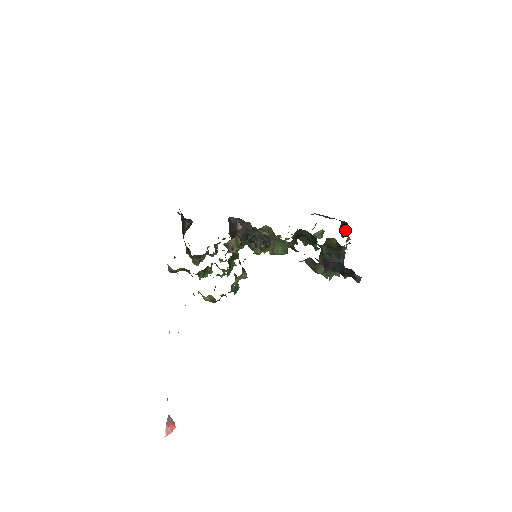
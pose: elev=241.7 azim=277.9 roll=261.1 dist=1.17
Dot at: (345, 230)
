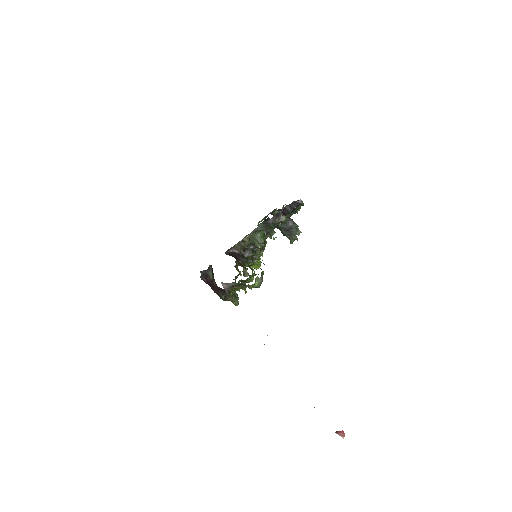
Dot at: occluded
